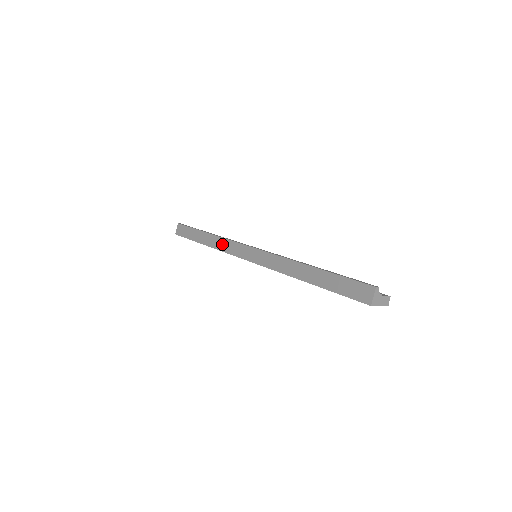
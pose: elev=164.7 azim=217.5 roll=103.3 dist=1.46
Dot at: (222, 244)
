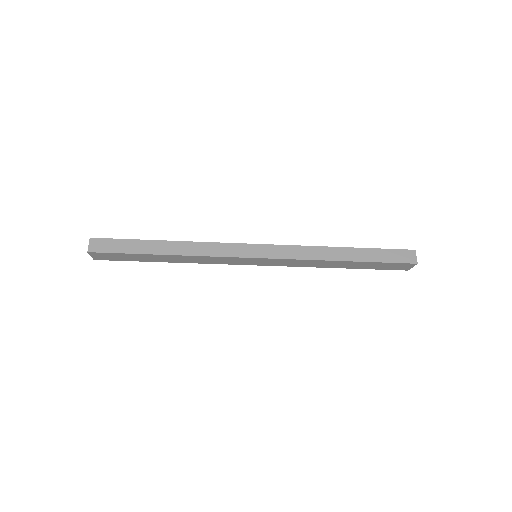
Dot at: (204, 248)
